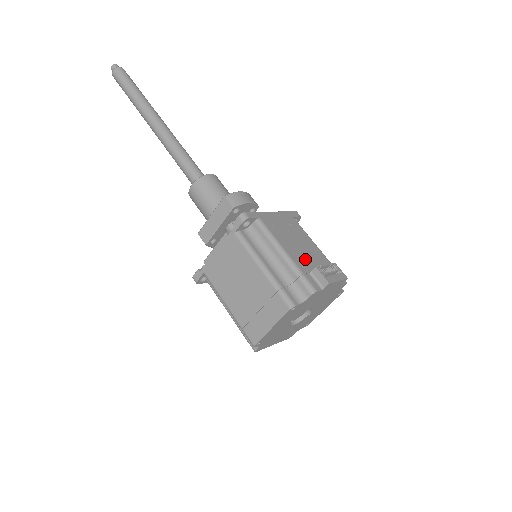
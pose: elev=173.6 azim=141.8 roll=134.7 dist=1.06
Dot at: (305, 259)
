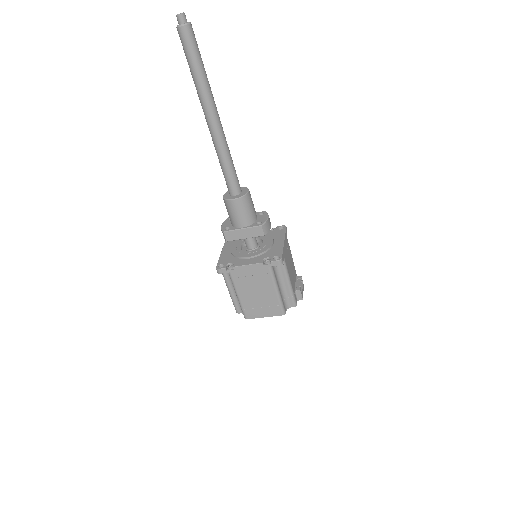
Dot at: (293, 279)
